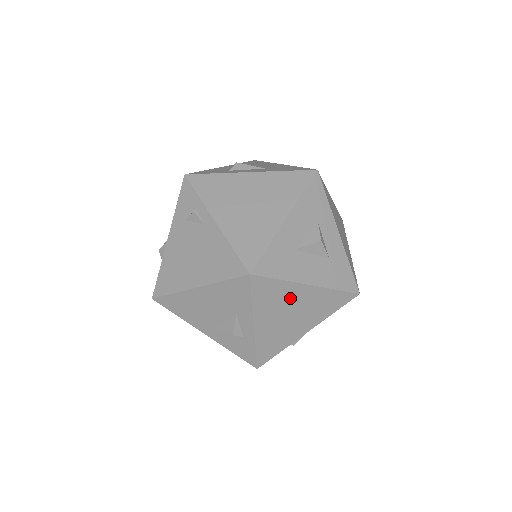
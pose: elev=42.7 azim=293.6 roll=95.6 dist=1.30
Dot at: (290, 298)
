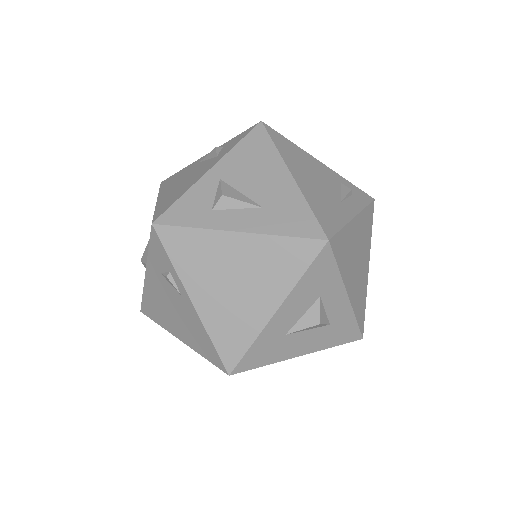
Dot at: occluded
